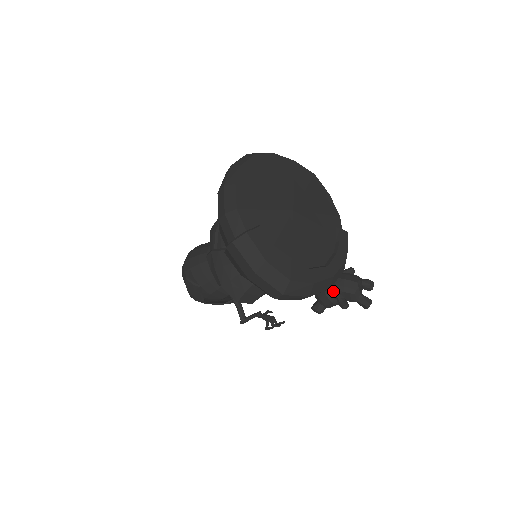
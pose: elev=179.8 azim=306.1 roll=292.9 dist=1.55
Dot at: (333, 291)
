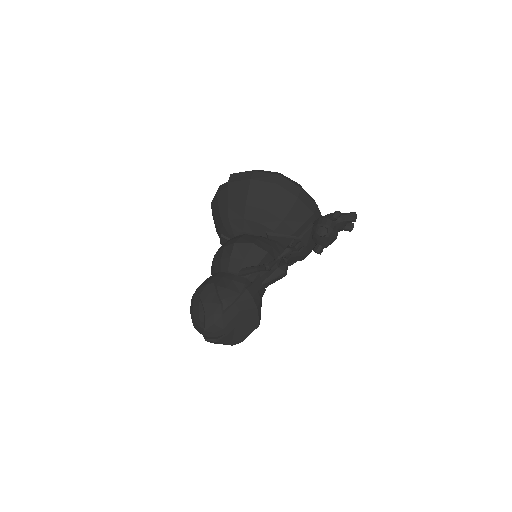
Dot at: occluded
